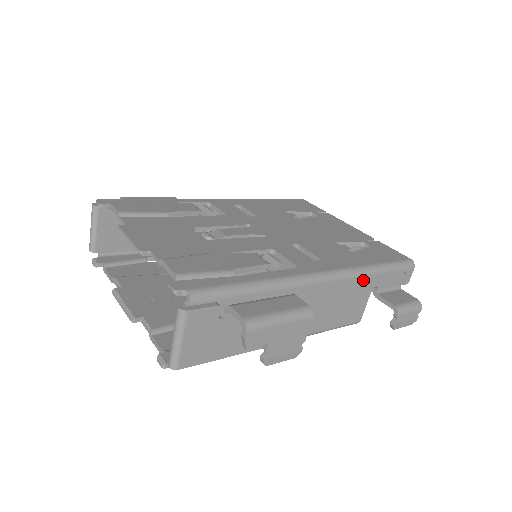
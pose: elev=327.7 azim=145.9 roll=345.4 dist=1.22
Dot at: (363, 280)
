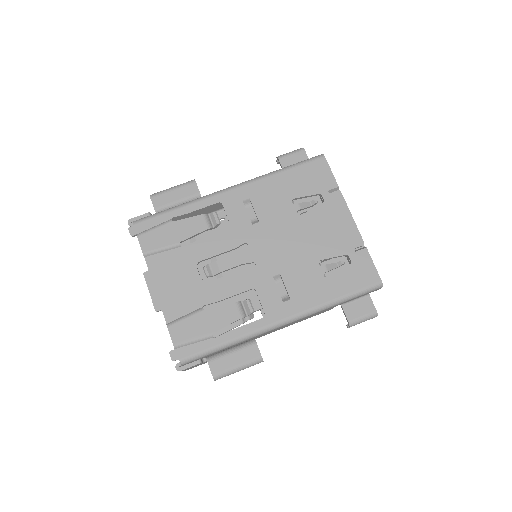
Dot at: occluded
